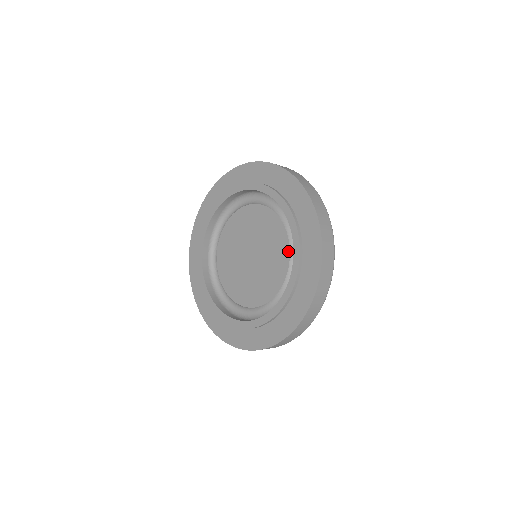
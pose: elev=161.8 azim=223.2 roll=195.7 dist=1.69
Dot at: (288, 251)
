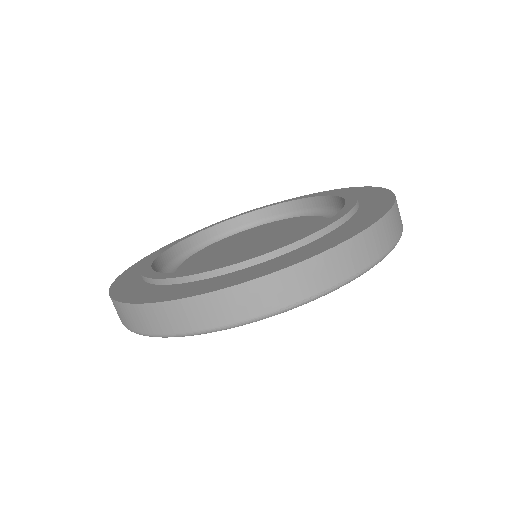
Dot at: occluded
